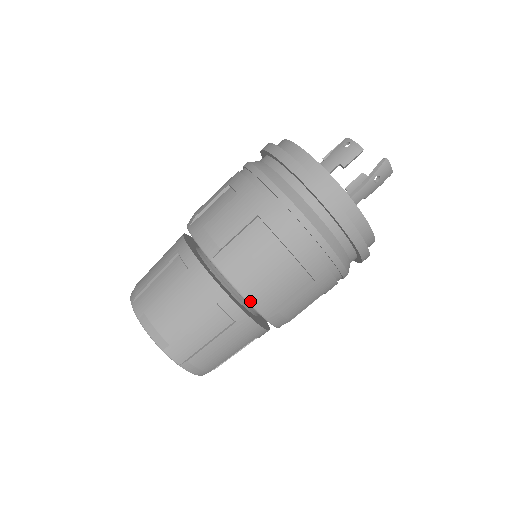
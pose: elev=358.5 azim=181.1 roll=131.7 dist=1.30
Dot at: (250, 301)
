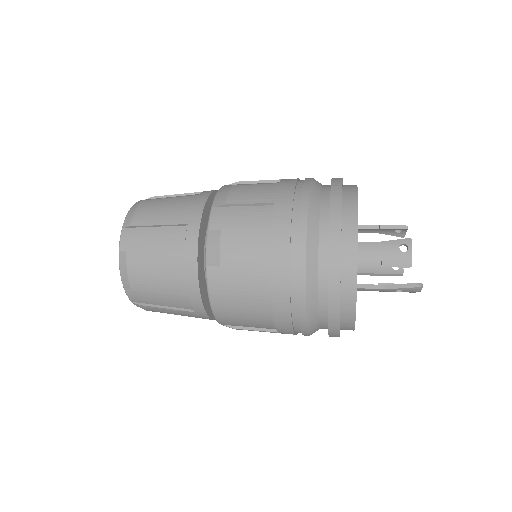
Dot at: (215, 313)
